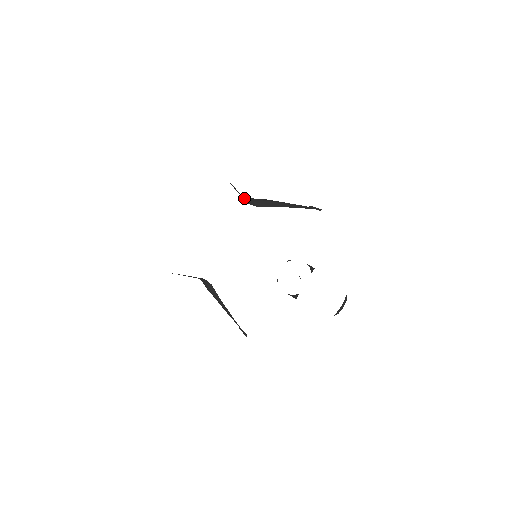
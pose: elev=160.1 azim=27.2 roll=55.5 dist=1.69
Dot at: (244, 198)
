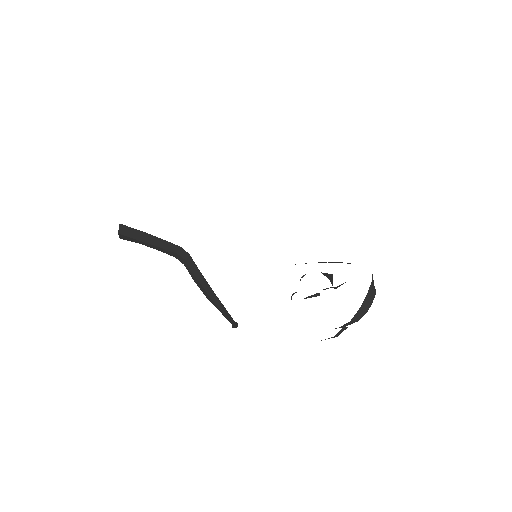
Dot at: occluded
